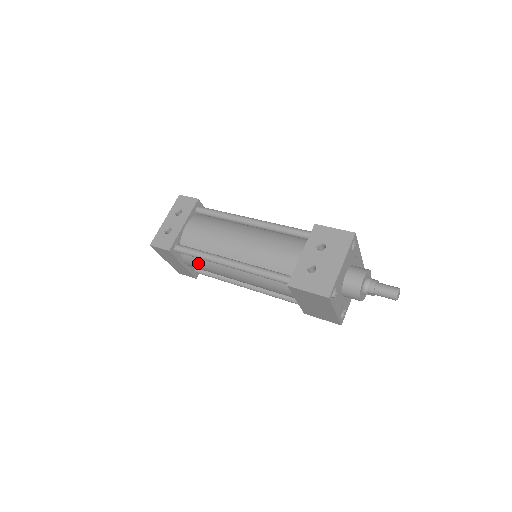
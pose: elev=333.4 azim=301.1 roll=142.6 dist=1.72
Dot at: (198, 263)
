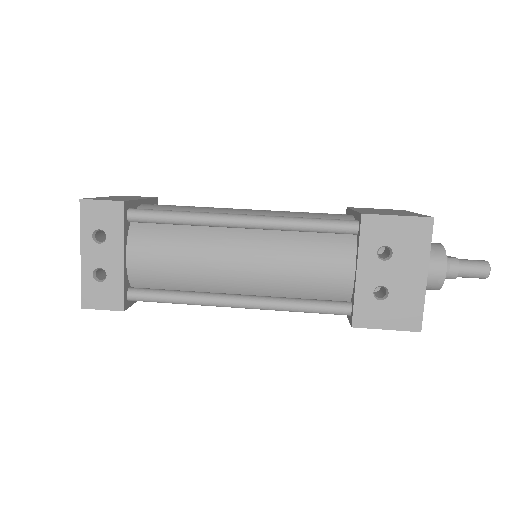
Dot at: occluded
